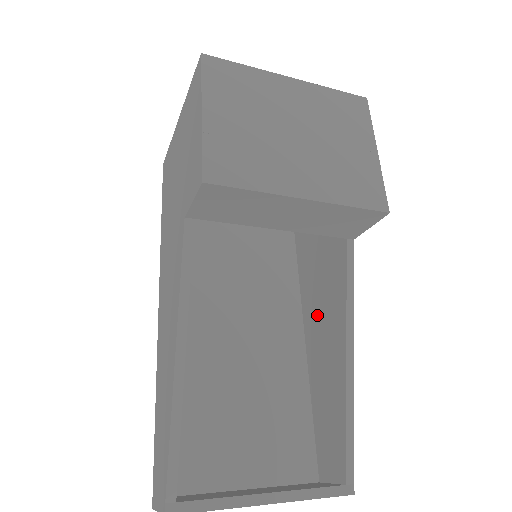
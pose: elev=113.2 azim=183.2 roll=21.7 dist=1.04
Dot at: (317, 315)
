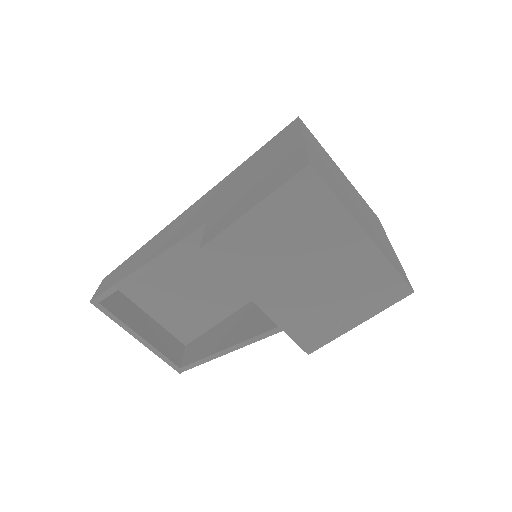
Dot at: occluded
